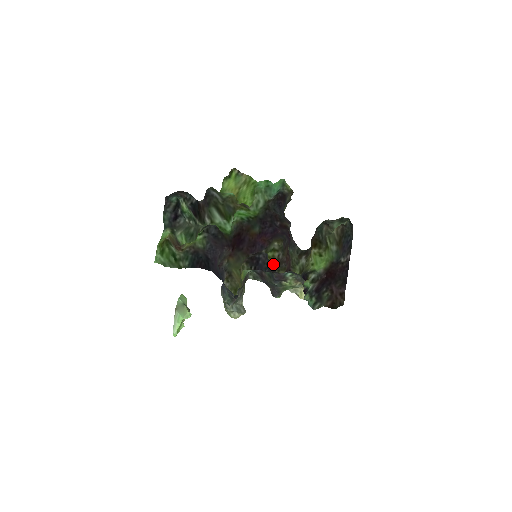
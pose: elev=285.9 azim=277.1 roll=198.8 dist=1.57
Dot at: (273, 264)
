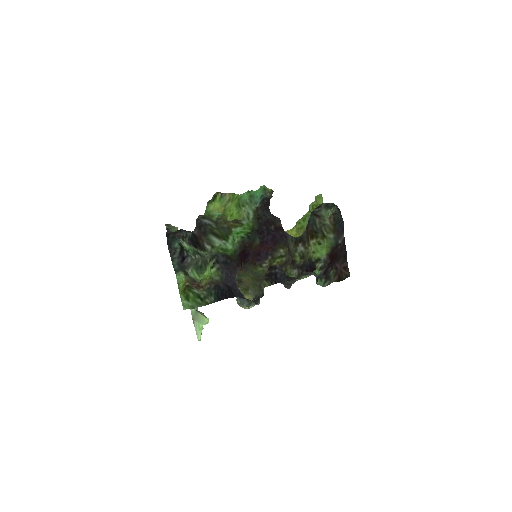
Dot at: (281, 265)
